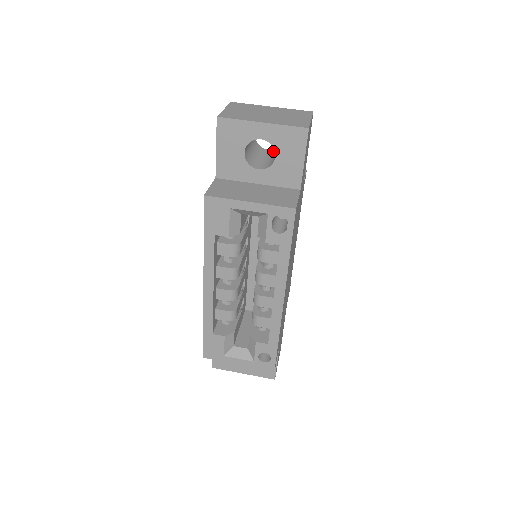
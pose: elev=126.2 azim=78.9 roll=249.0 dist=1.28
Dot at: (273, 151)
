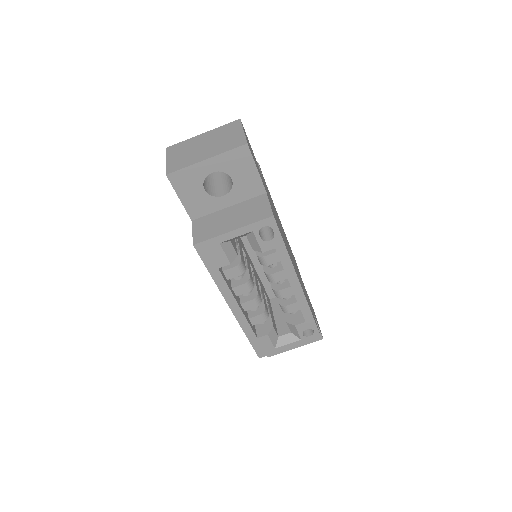
Dot at: occluded
